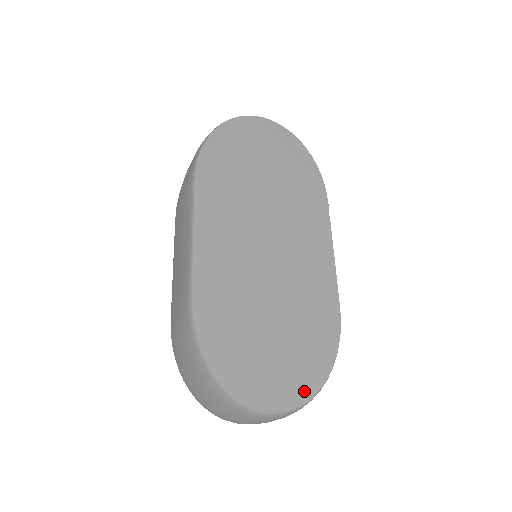
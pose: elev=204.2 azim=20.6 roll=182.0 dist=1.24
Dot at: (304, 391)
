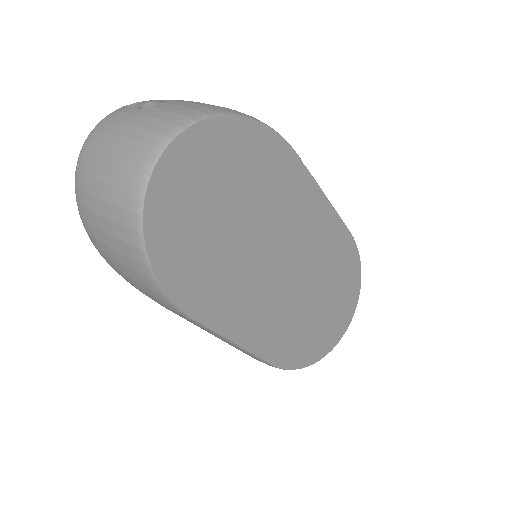
Dot at: (354, 302)
